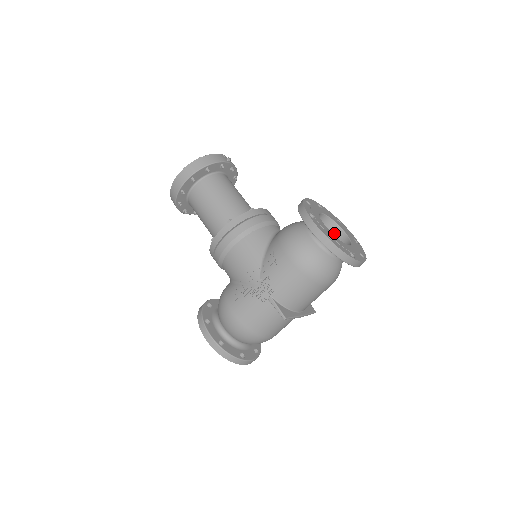
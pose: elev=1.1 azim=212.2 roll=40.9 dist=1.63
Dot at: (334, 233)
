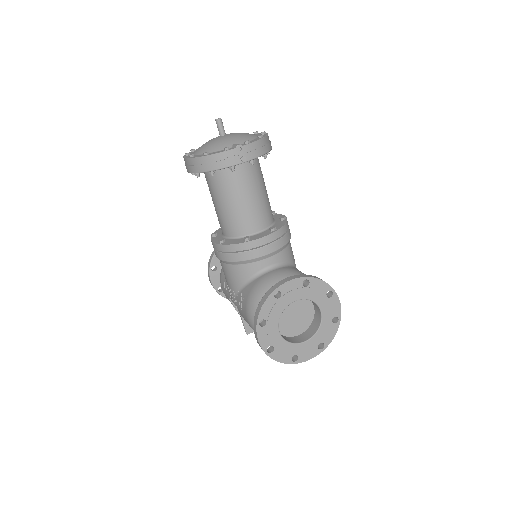
Dot at: (315, 305)
